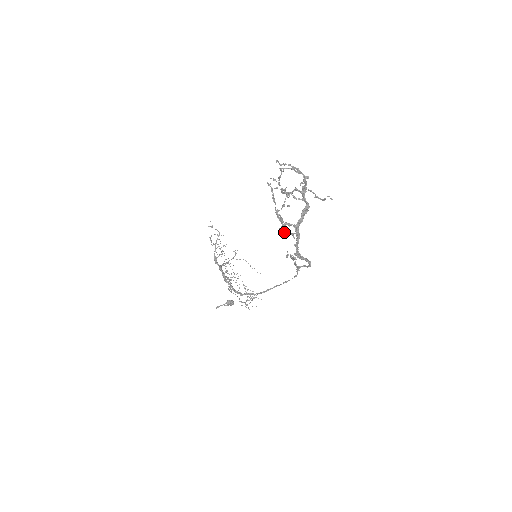
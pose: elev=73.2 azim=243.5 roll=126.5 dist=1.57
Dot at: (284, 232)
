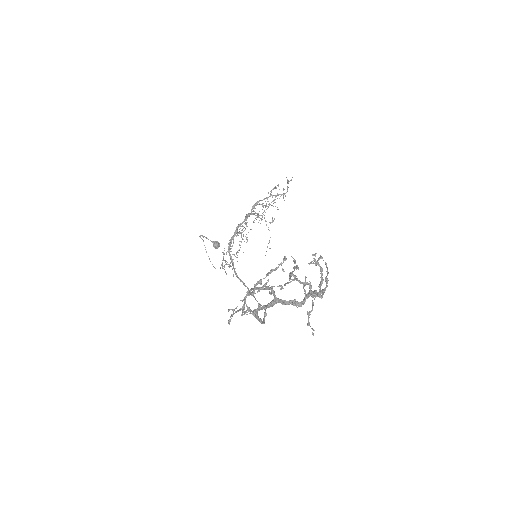
Dot at: occluded
